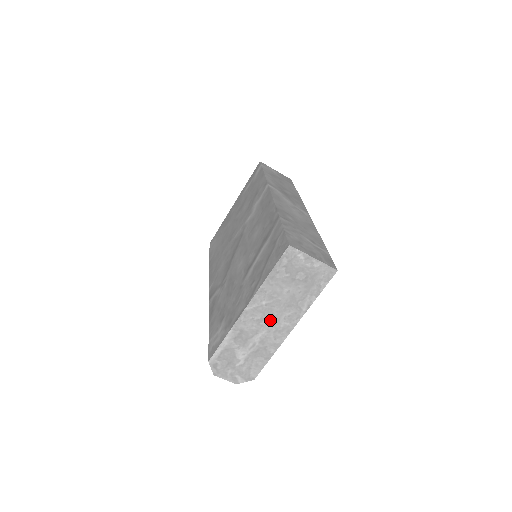
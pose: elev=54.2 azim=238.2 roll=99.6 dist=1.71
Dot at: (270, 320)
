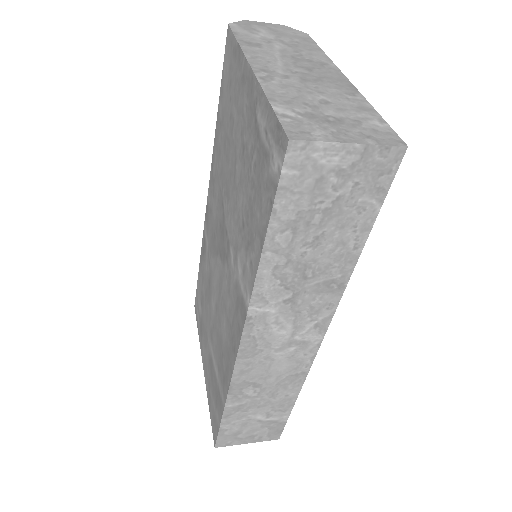
Dot at: occluded
